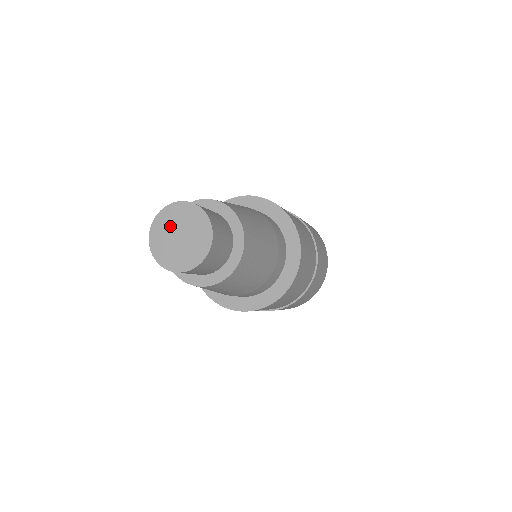
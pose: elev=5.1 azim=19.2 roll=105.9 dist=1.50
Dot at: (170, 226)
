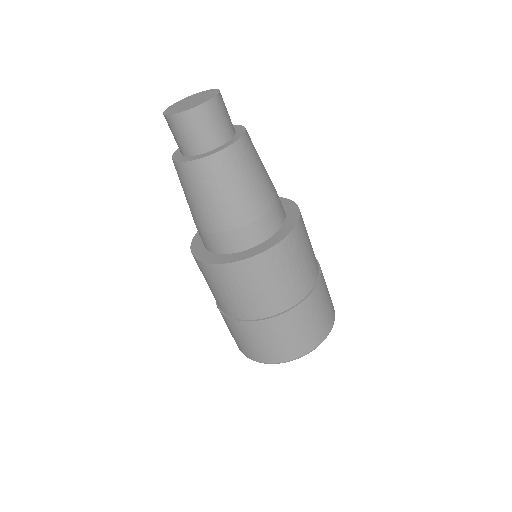
Dot at: (188, 100)
